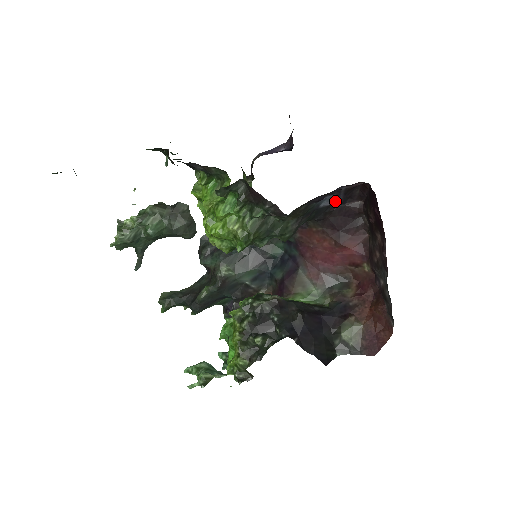
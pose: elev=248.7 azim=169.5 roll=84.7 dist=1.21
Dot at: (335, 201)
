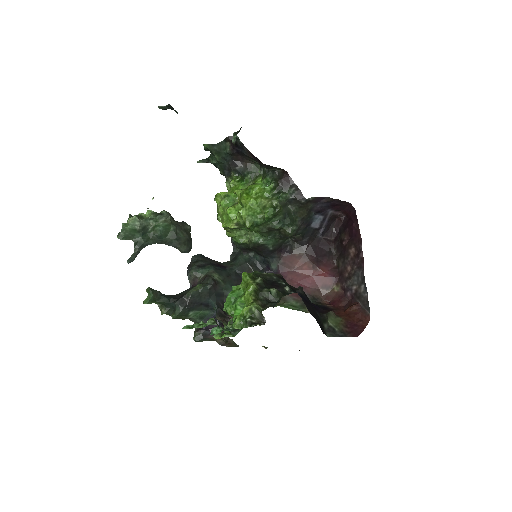
Dot at: (320, 226)
